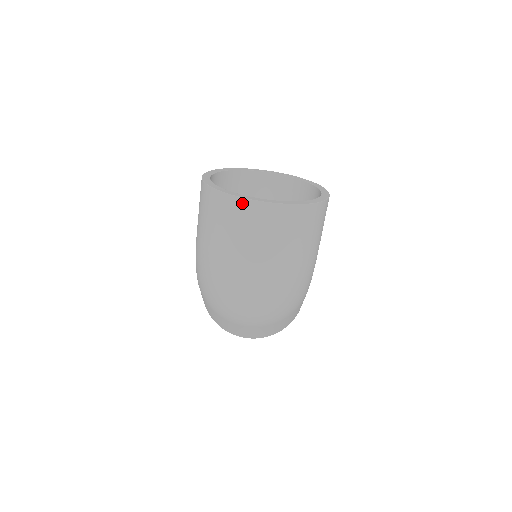
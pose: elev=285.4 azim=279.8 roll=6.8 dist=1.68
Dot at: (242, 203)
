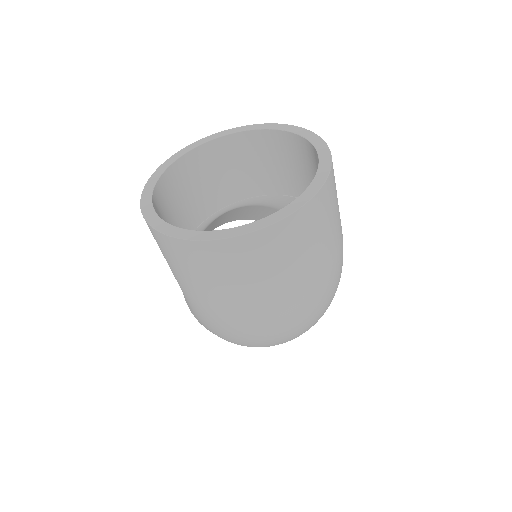
Dot at: (259, 237)
